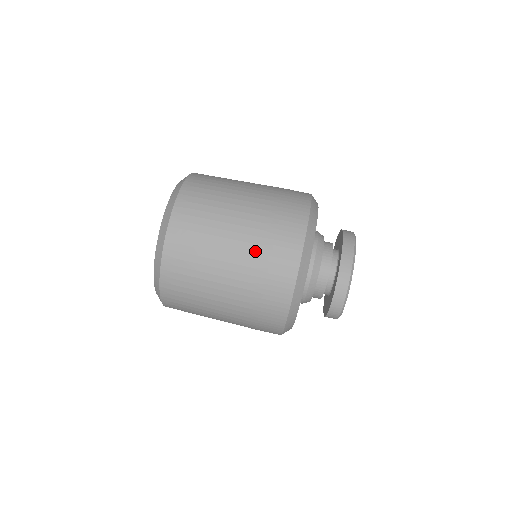
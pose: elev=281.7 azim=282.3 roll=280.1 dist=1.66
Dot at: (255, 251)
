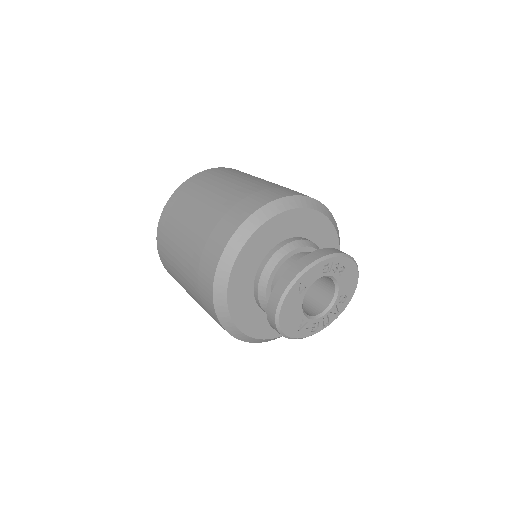
Dot at: (223, 204)
